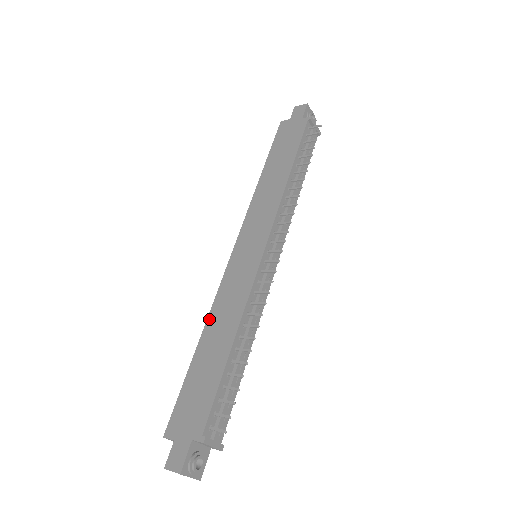
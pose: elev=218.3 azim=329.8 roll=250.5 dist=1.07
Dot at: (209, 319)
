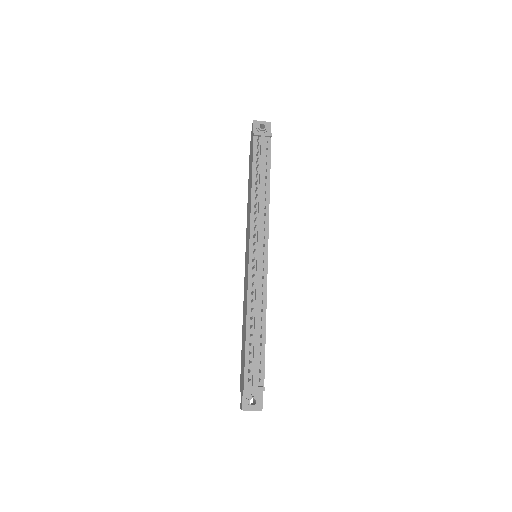
Dot at: (243, 312)
